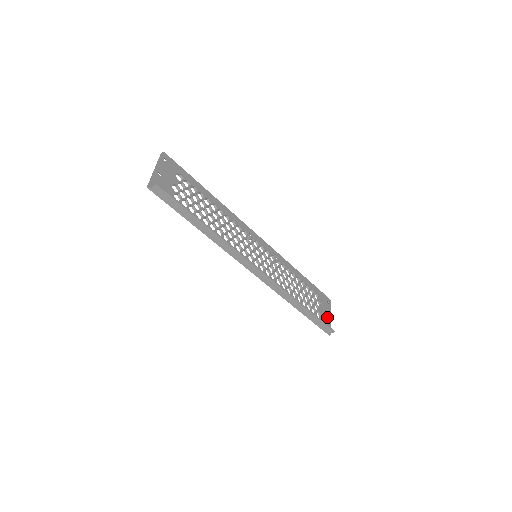
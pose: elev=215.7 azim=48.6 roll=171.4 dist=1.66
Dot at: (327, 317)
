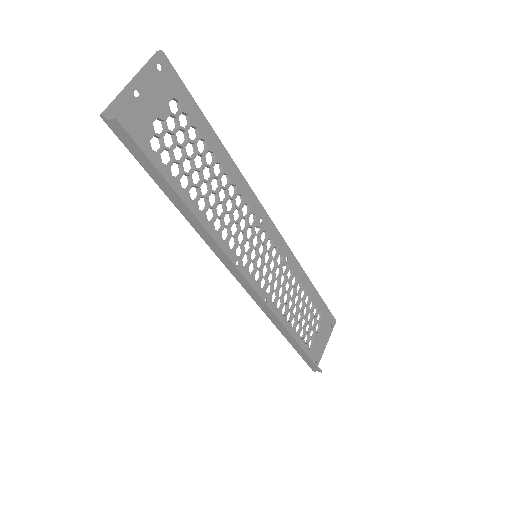
Dot at: (321, 346)
